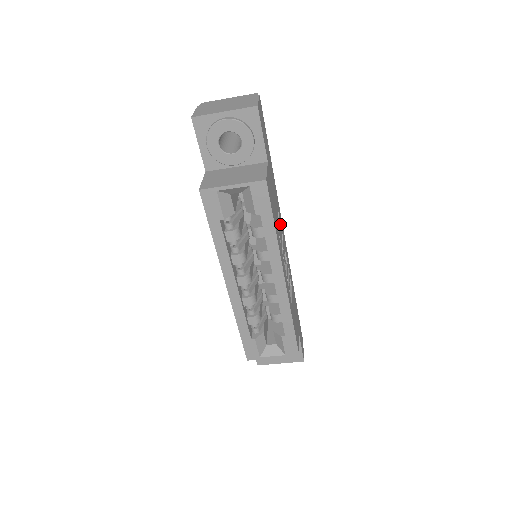
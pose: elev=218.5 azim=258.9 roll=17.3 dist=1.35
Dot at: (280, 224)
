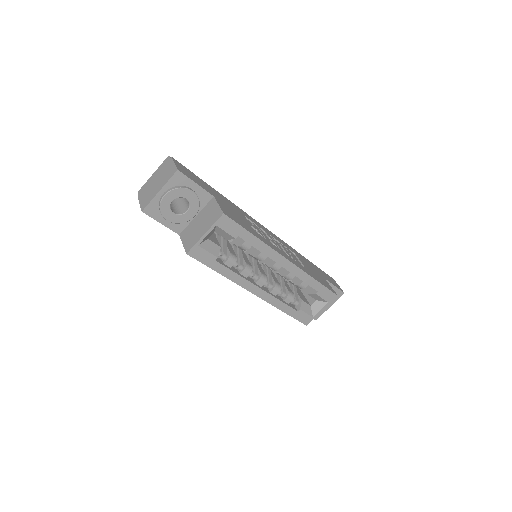
Dot at: occluded
